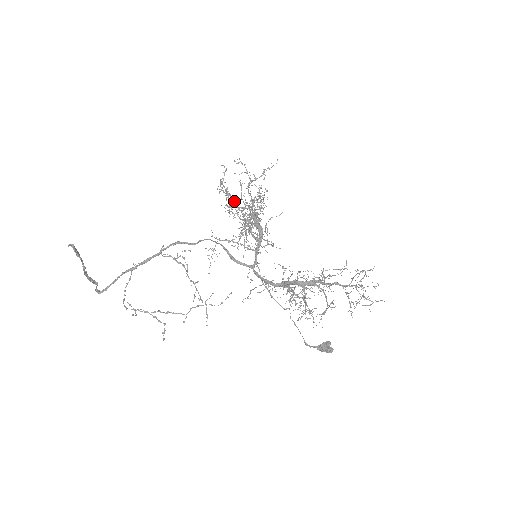
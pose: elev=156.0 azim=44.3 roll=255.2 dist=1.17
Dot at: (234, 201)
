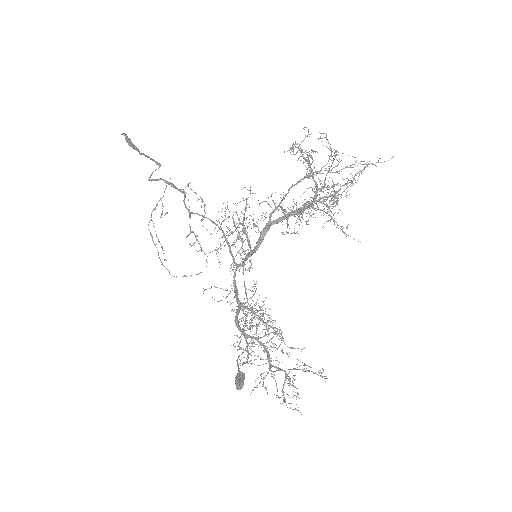
Dot at: occluded
